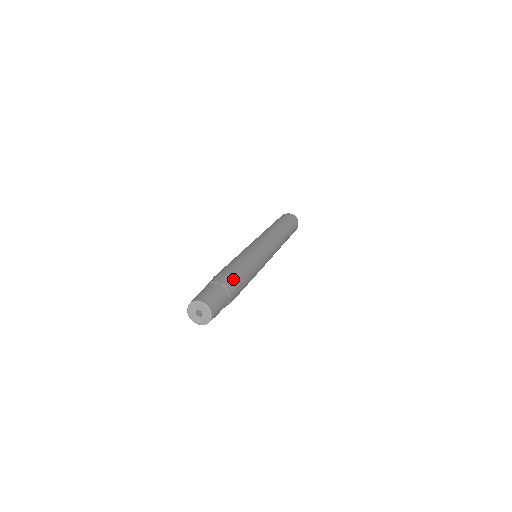
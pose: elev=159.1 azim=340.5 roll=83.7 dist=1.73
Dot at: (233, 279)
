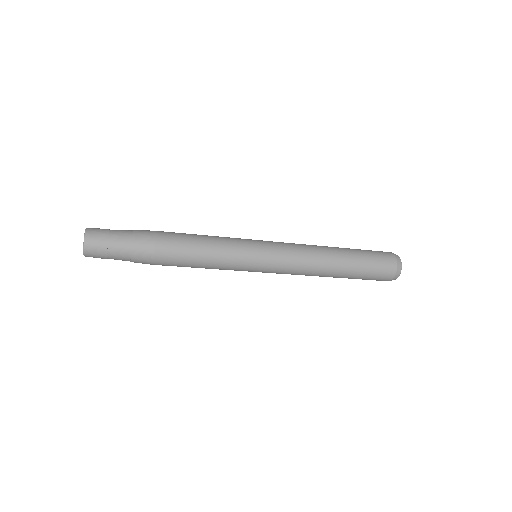
Dot at: (154, 232)
